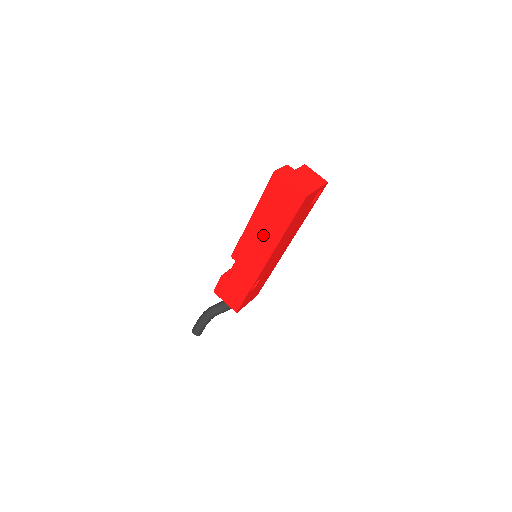
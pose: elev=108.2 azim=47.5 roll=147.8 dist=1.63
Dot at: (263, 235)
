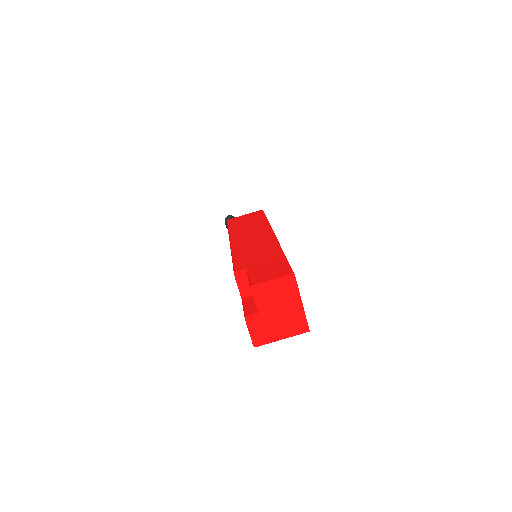
Dot at: occluded
